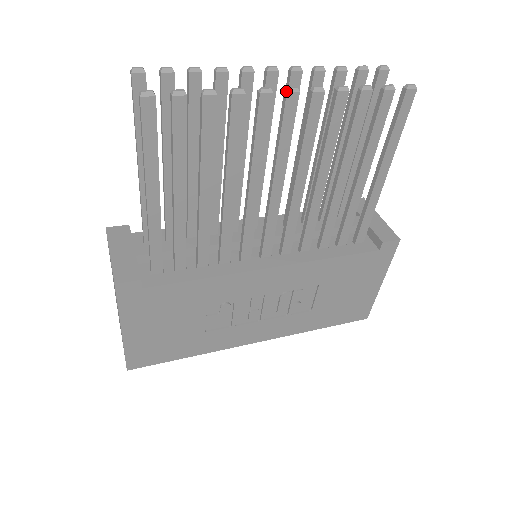
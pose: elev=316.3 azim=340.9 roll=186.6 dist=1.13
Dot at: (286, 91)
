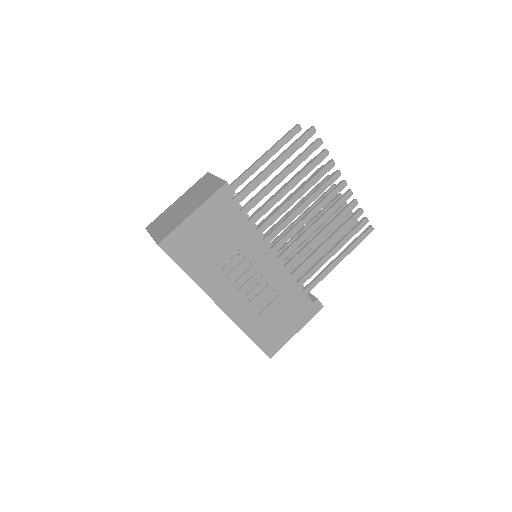
Dot at: (344, 180)
